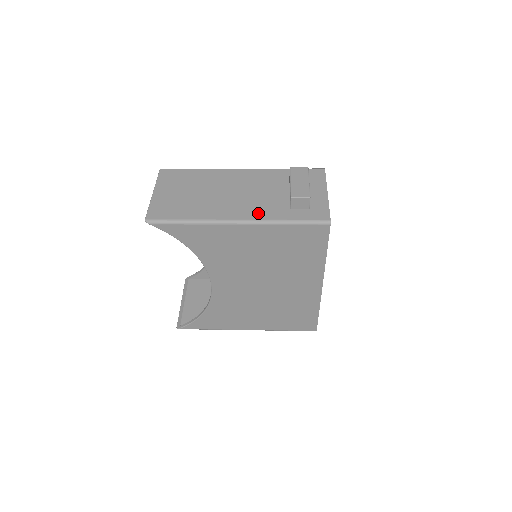
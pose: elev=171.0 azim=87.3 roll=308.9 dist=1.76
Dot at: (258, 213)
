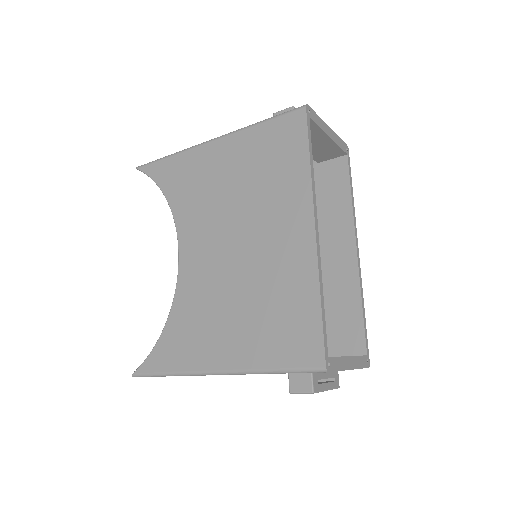
Dot at: occluded
